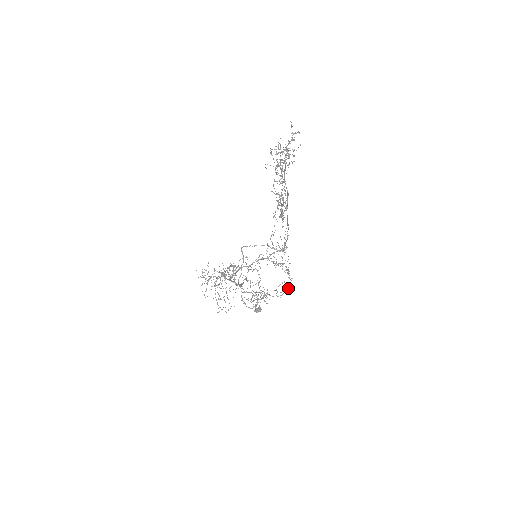
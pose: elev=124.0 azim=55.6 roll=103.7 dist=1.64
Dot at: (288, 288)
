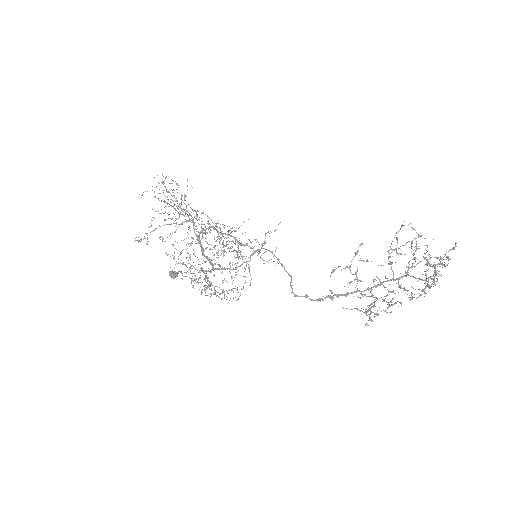
Dot at: (228, 293)
